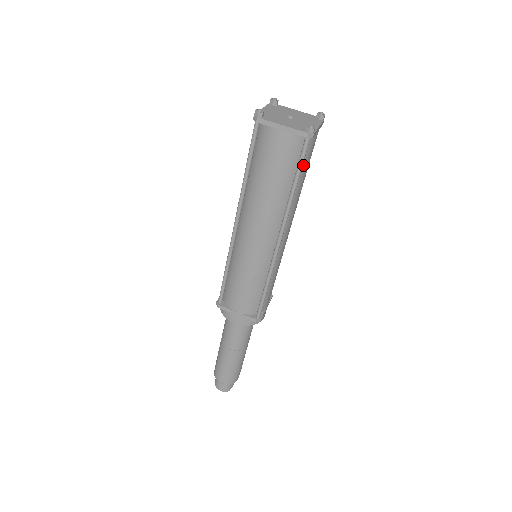
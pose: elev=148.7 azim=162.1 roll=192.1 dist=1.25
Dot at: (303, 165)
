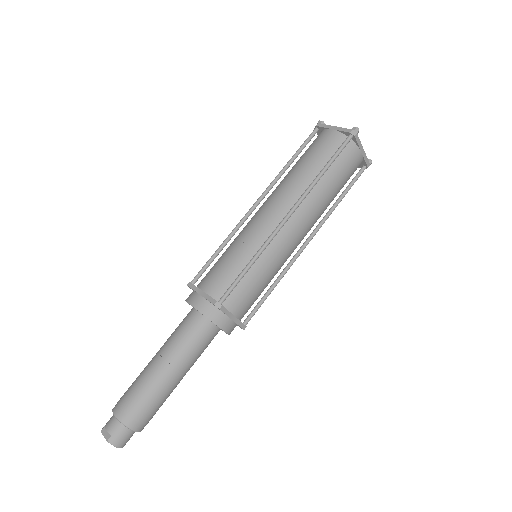
Dot at: occluded
